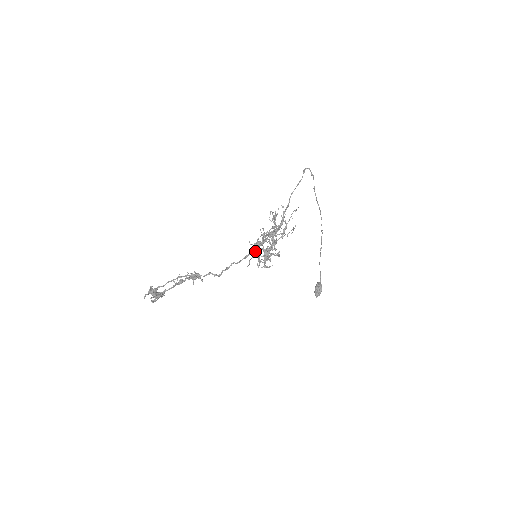
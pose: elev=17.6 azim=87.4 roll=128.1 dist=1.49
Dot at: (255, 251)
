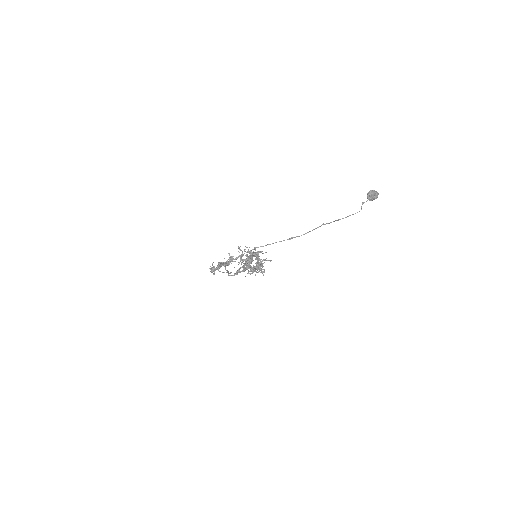
Dot at: occluded
